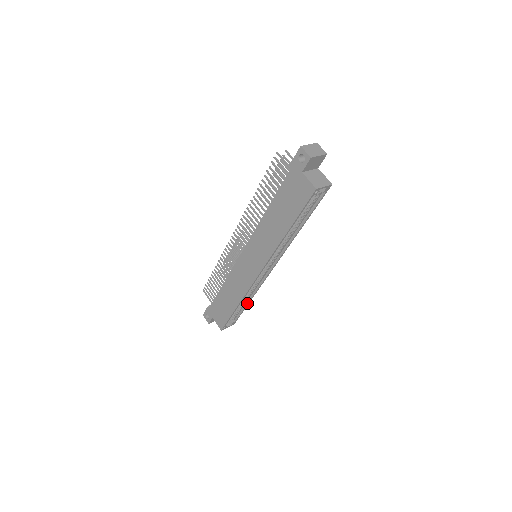
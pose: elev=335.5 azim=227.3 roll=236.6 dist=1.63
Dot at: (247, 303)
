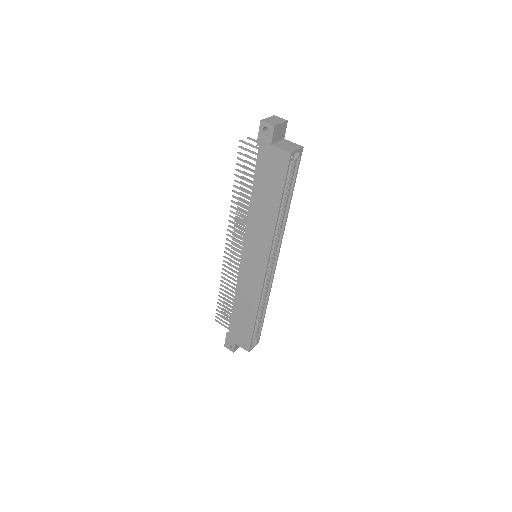
Dot at: (264, 312)
